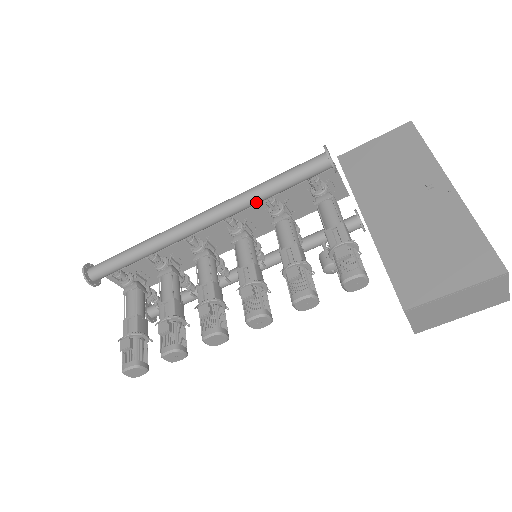
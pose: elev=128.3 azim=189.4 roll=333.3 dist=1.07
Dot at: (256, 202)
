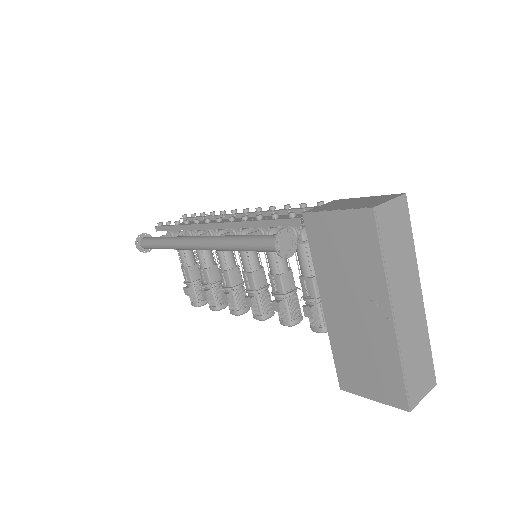
Dot at: occluded
